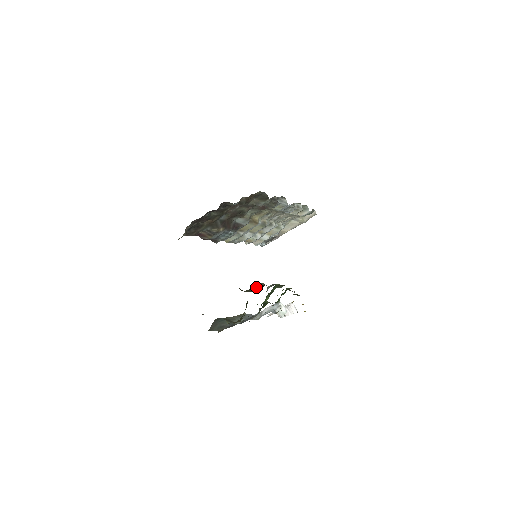
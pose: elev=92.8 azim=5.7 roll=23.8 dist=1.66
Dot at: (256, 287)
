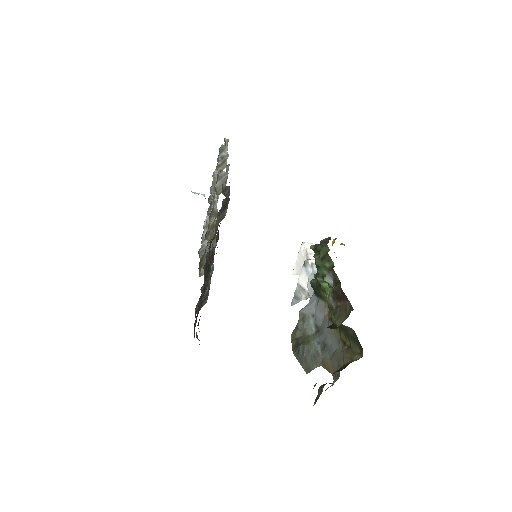
Dot at: (335, 303)
